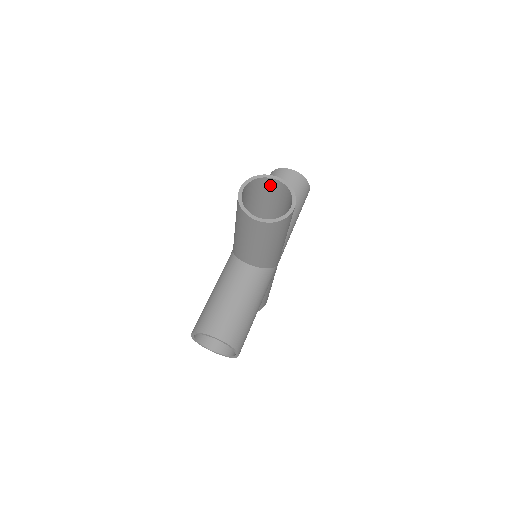
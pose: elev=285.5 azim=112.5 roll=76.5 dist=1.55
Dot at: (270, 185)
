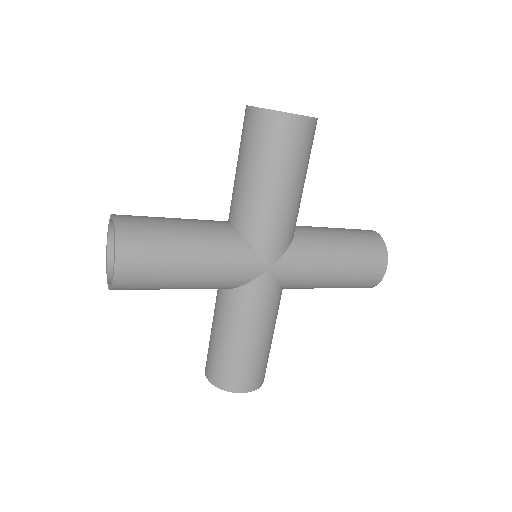
Dot at: occluded
